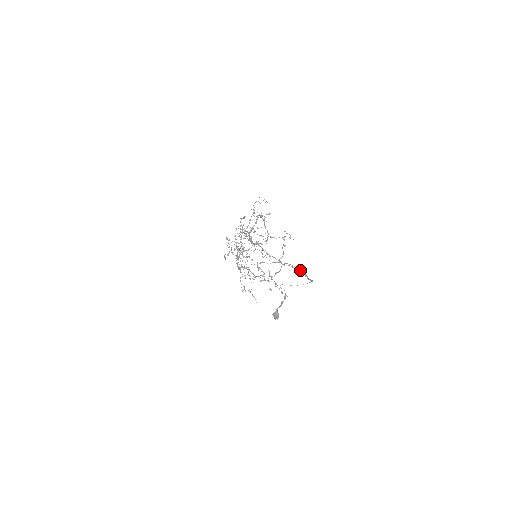
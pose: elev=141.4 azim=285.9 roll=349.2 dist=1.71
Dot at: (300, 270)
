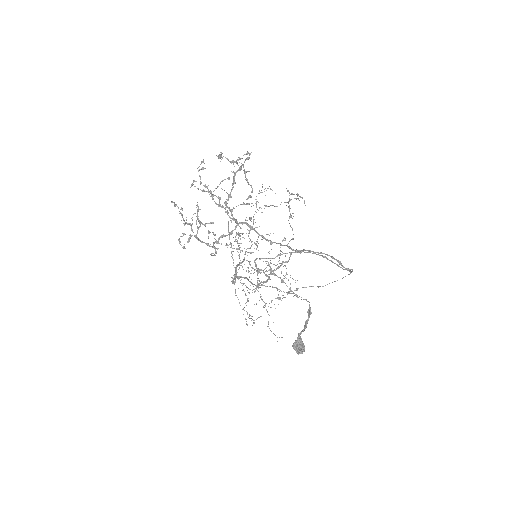
Dot at: occluded
